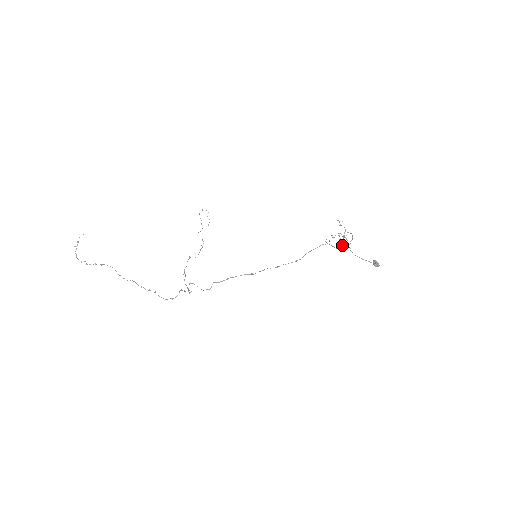
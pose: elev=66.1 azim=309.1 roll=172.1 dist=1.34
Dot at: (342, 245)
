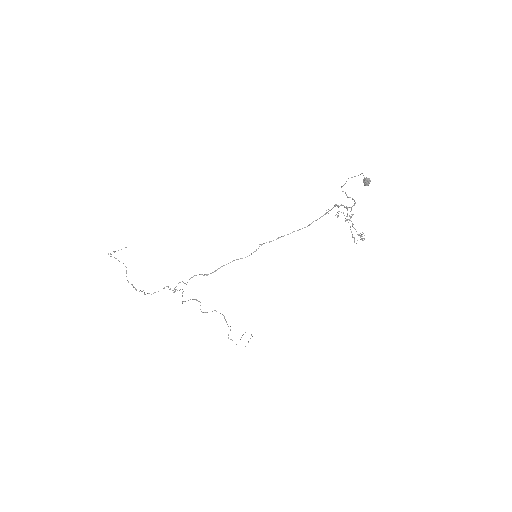
Dot at: (340, 205)
